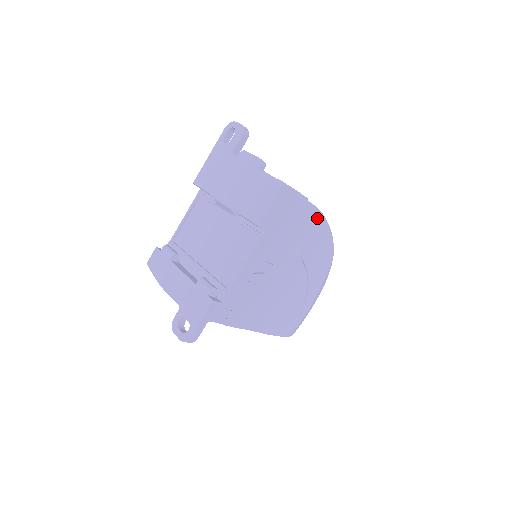
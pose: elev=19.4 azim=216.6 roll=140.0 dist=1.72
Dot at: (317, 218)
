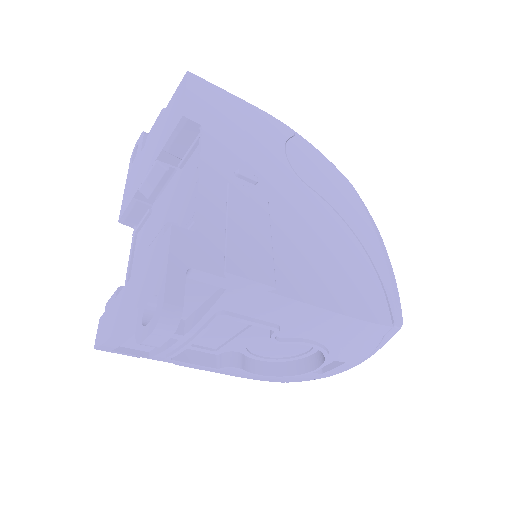
Dot at: (279, 127)
